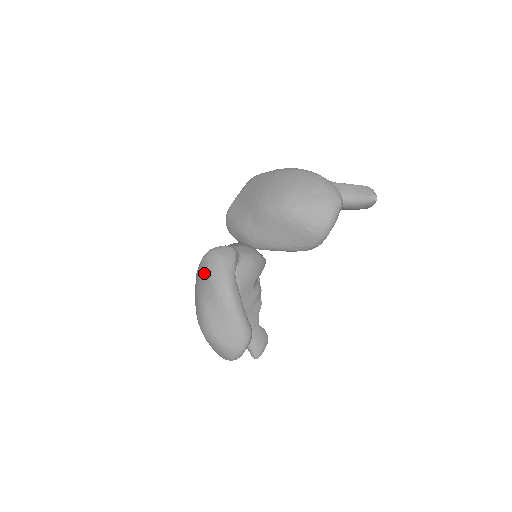
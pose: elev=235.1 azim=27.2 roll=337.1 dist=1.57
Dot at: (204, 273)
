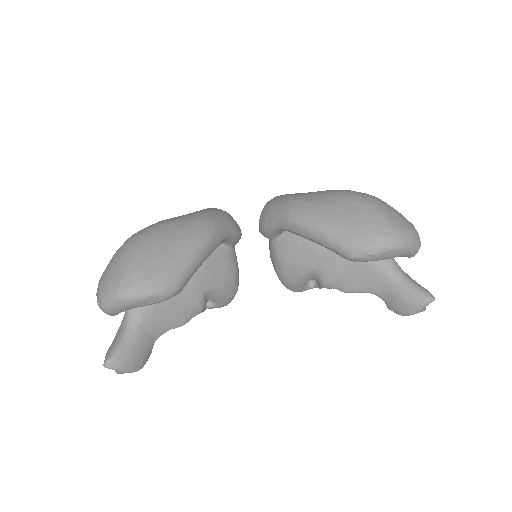
Dot at: (198, 211)
